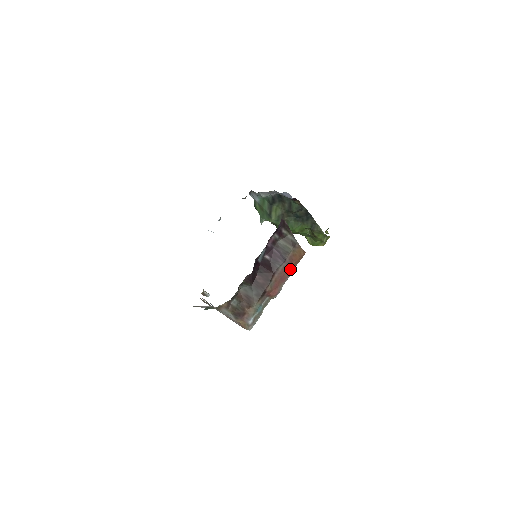
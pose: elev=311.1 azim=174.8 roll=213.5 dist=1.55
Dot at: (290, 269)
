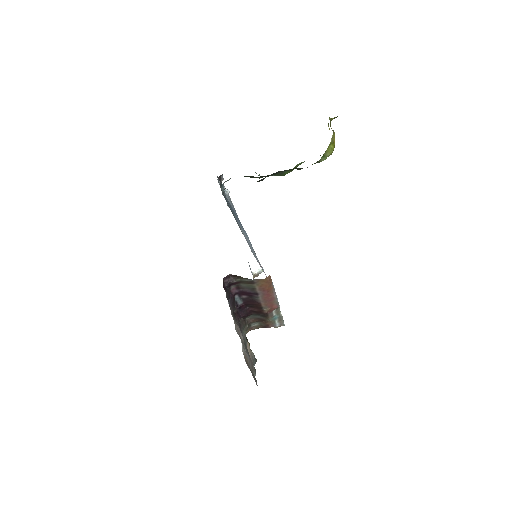
Dot at: (269, 292)
